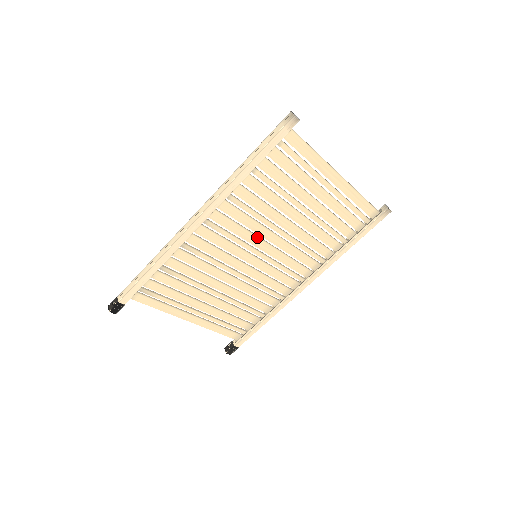
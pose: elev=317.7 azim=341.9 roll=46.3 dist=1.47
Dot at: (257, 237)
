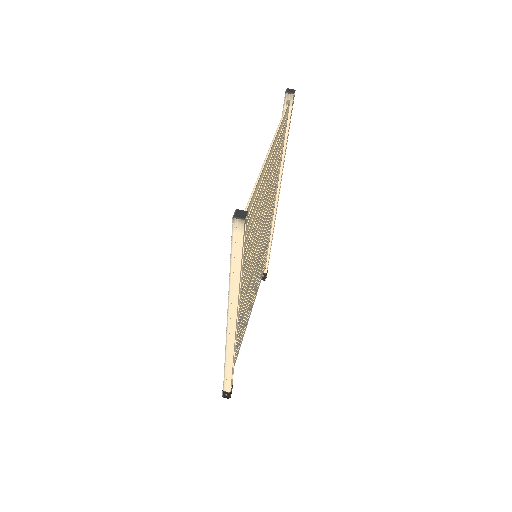
Dot at: (253, 256)
